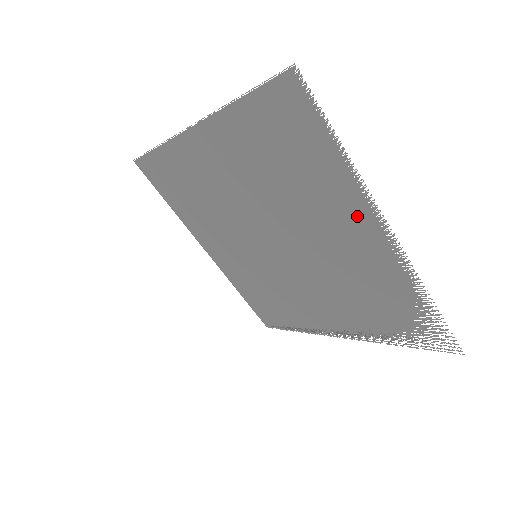
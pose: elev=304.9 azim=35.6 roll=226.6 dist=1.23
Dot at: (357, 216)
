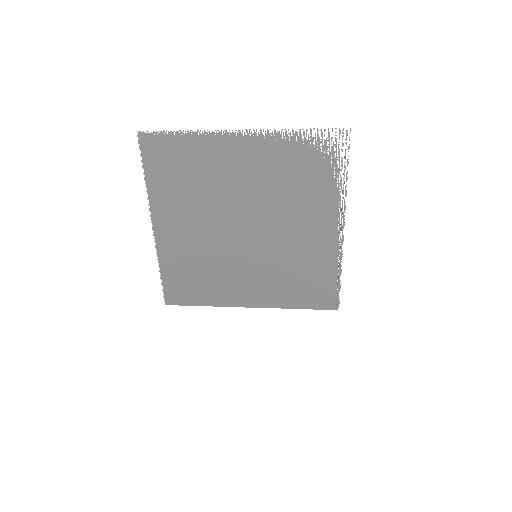
Dot at: (228, 148)
